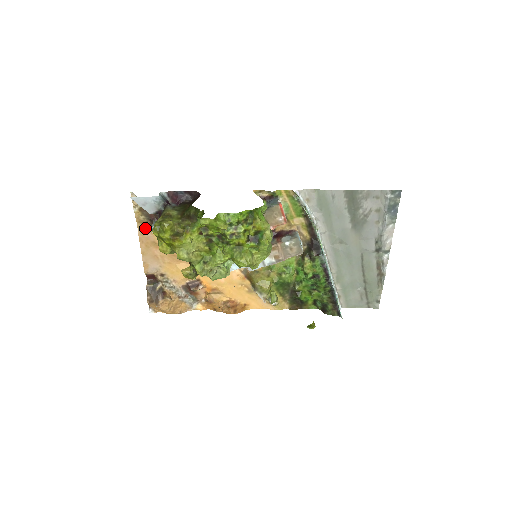
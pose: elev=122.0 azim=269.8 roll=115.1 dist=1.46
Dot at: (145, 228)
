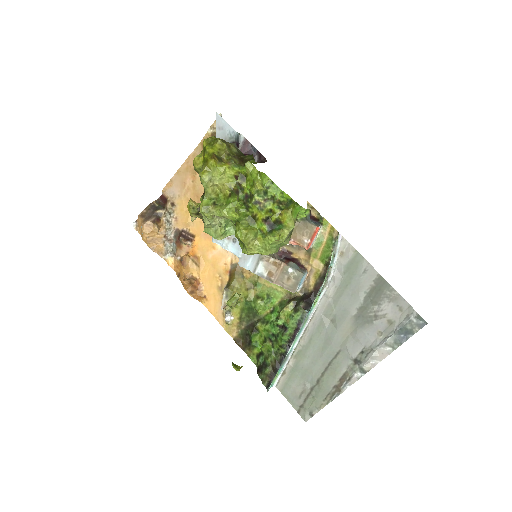
Dot at: occluded
